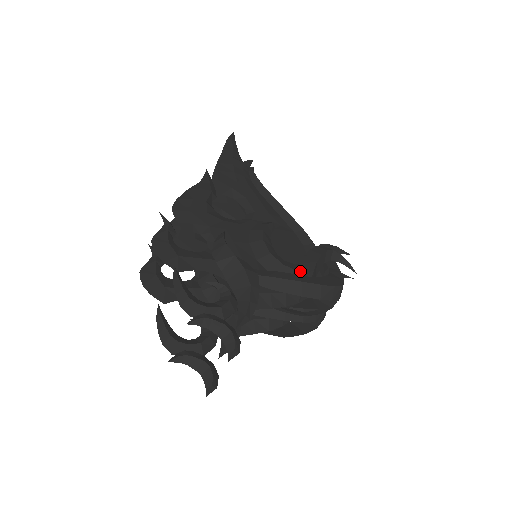
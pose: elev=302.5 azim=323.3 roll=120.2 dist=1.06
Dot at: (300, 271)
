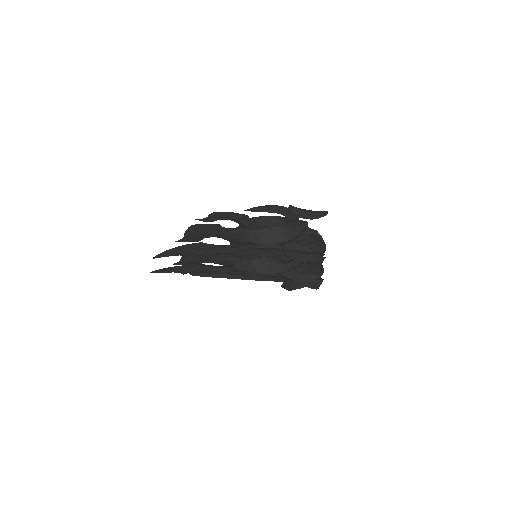
Dot at: occluded
